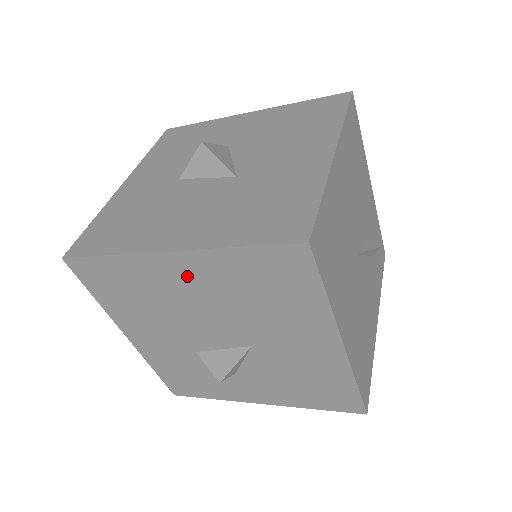
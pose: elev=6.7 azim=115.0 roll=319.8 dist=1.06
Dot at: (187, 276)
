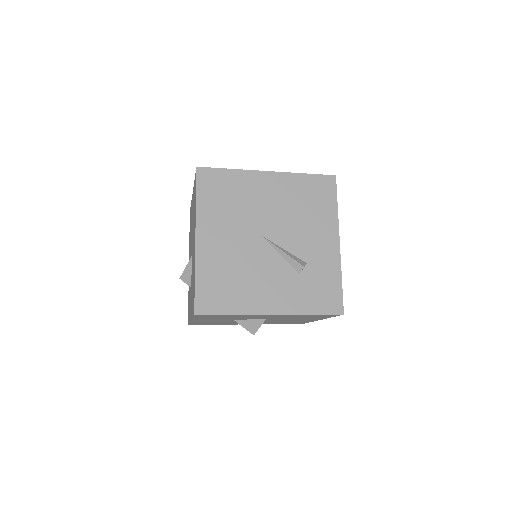
Dot at: occluded
